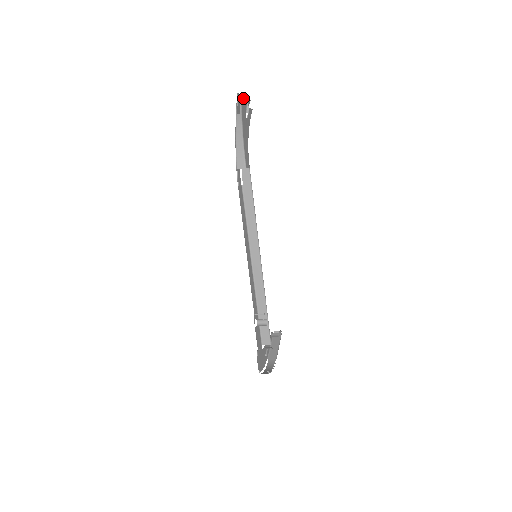
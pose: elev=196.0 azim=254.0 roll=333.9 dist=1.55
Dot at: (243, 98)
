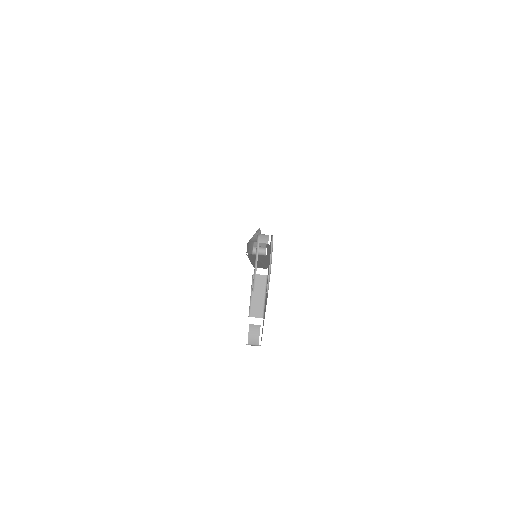
Dot at: occluded
